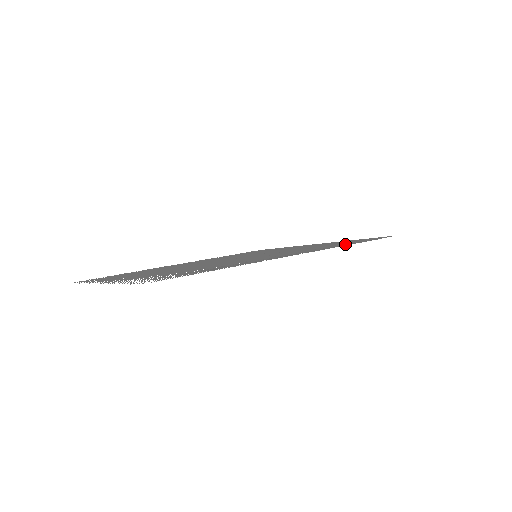
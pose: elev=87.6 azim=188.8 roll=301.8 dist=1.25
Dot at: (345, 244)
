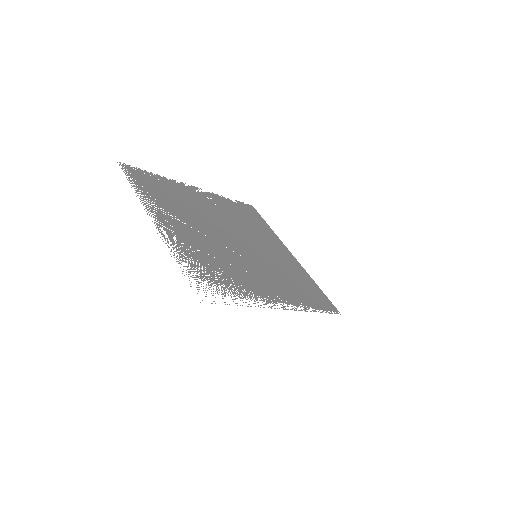
Dot at: (311, 304)
